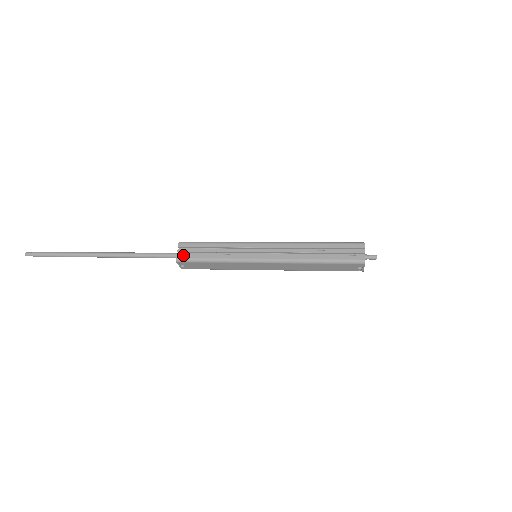
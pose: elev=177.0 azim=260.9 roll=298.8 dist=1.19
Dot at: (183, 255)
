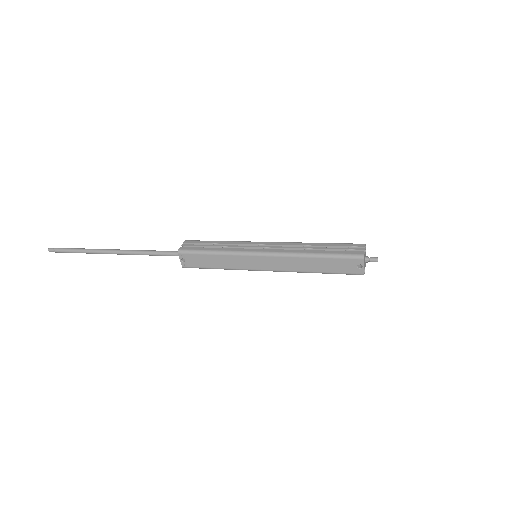
Dot at: (186, 247)
